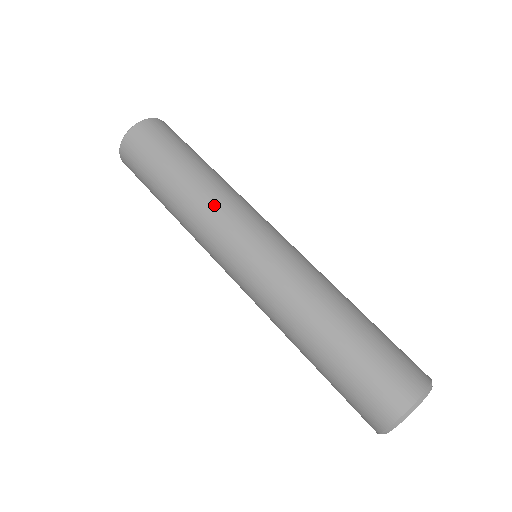
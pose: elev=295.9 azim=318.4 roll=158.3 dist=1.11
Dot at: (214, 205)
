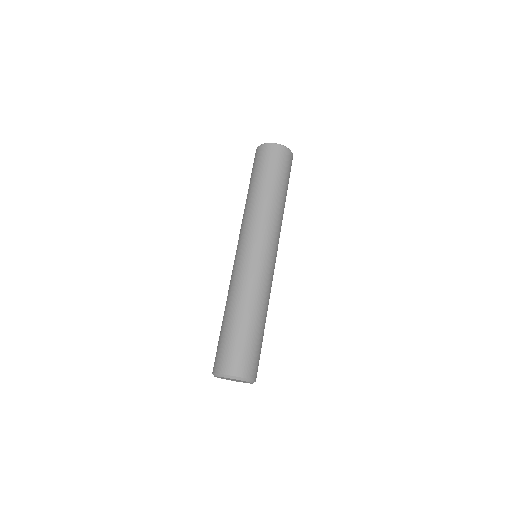
Dot at: (256, 215)
